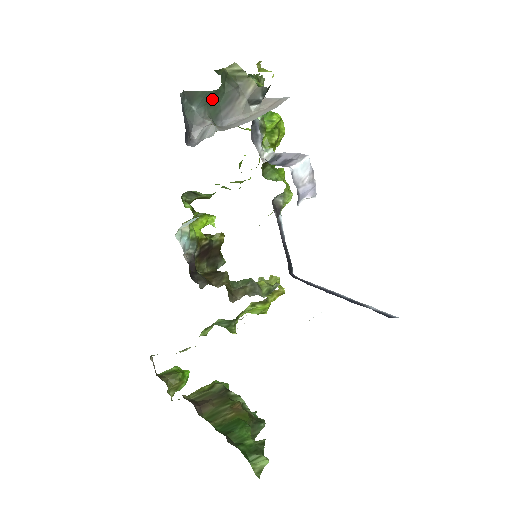
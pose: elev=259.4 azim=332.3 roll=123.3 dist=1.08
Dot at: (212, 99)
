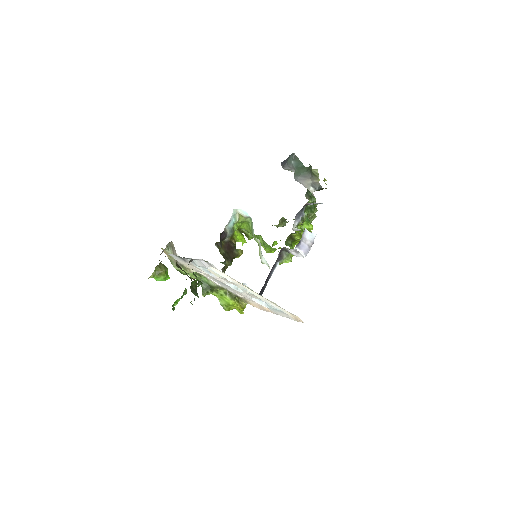
Dot at: (301, 168)
